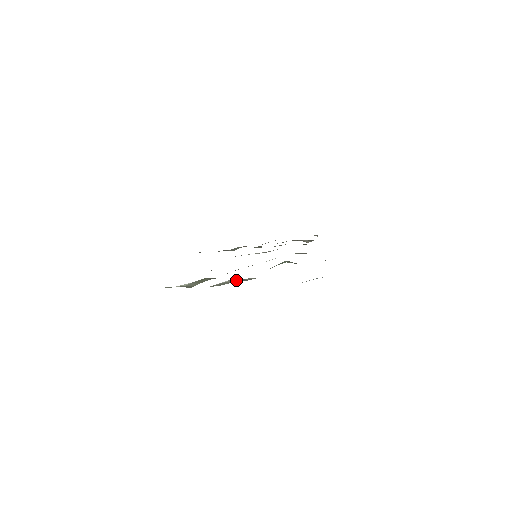
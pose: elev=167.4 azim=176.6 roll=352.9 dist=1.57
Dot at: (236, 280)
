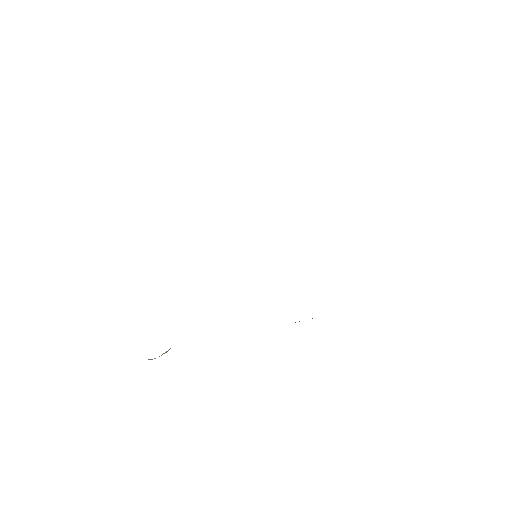
Dot at: occluded
